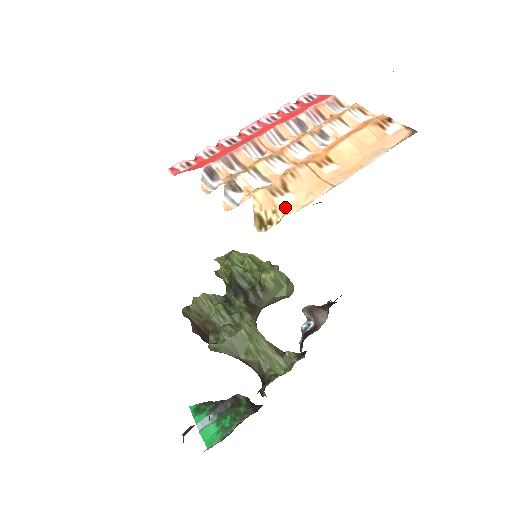
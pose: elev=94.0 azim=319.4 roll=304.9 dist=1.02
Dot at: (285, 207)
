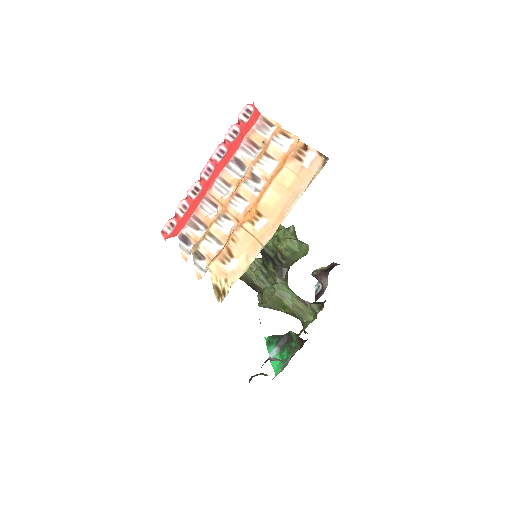
Dot at: (232, 274)
